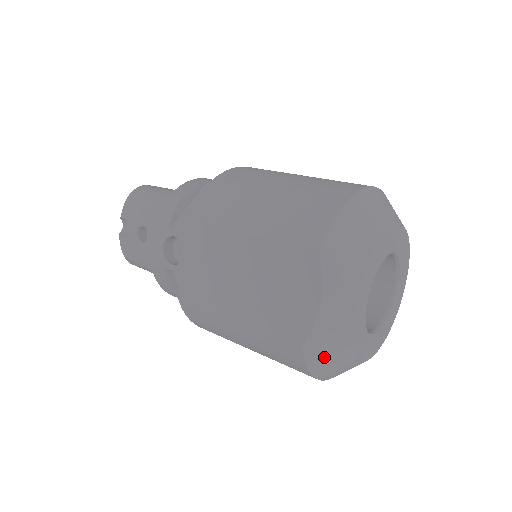
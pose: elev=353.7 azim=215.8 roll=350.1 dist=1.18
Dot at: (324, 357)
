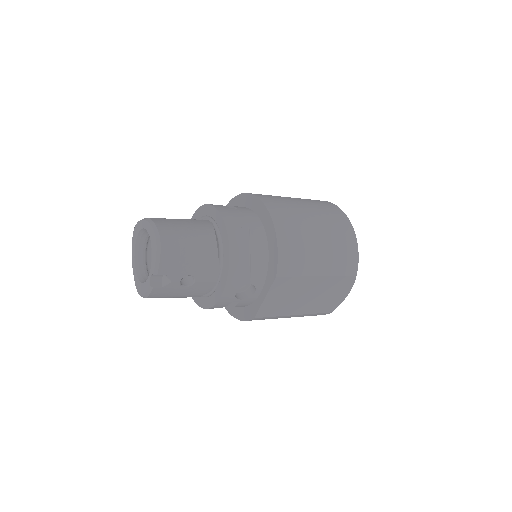
Dot at: occluded
